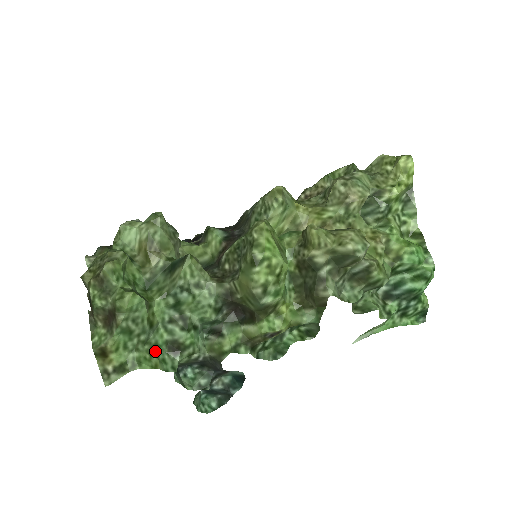
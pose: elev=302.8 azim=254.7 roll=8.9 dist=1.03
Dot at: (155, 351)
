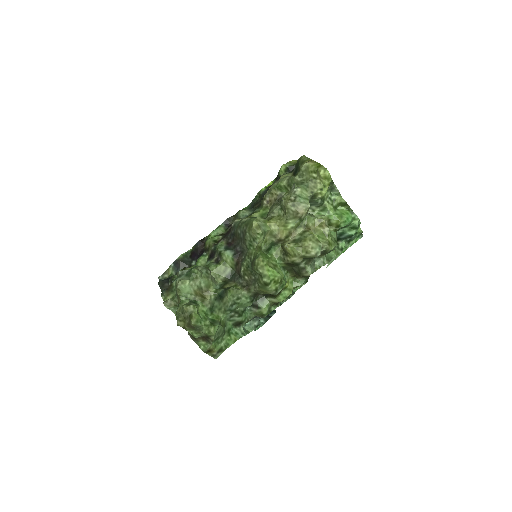
Dot at: (230, 332)
